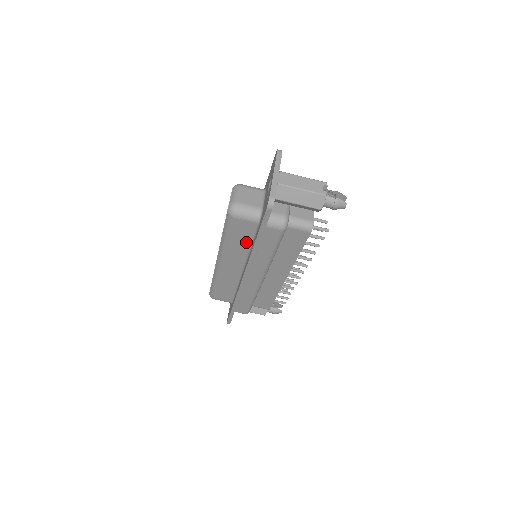
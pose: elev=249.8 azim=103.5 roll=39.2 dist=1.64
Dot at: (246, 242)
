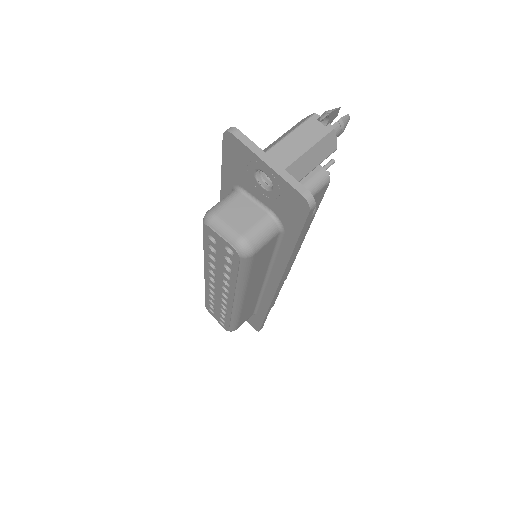
Dot at: (267, 260)
